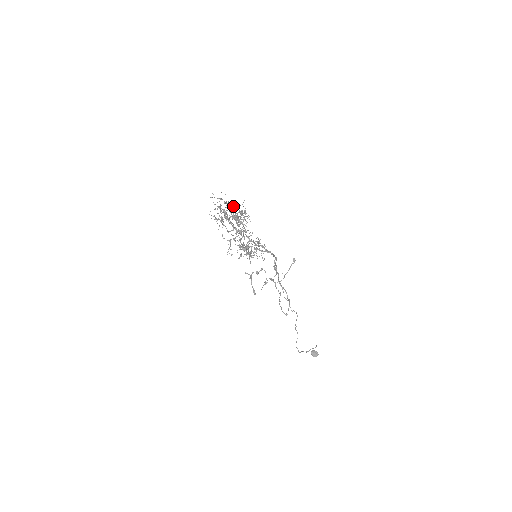
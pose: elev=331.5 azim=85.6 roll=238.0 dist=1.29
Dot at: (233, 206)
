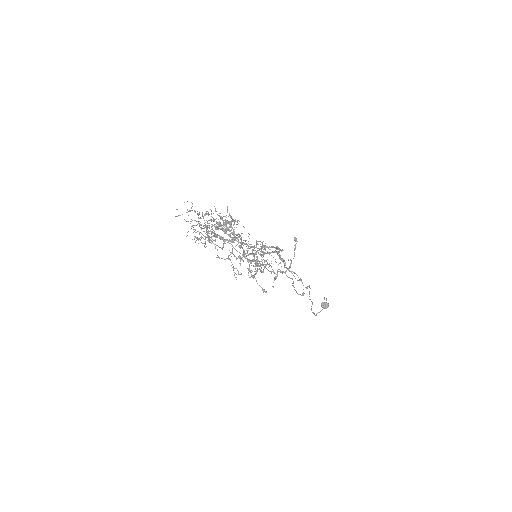
Dot at: occluded
